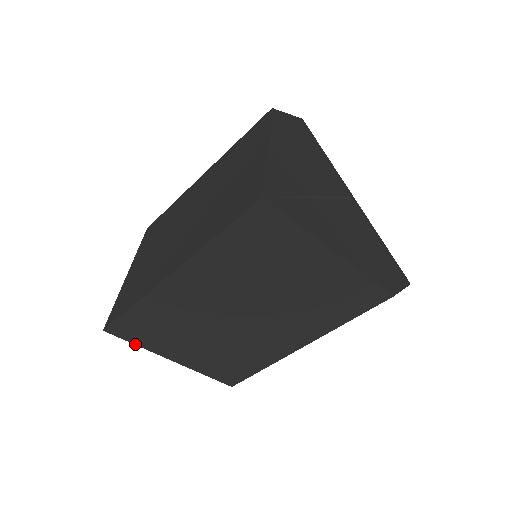
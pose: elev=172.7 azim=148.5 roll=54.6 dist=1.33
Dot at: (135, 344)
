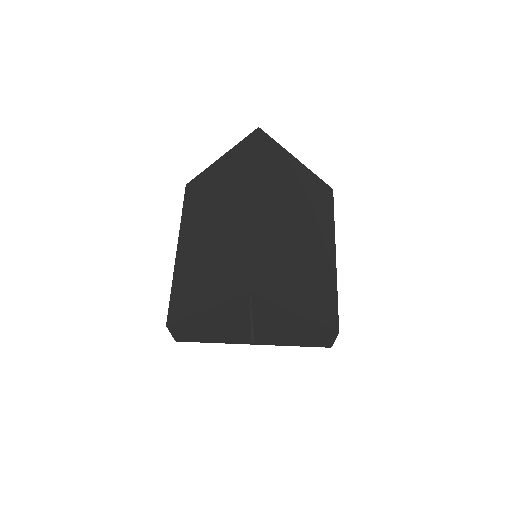
Dot at: (272, 302)
